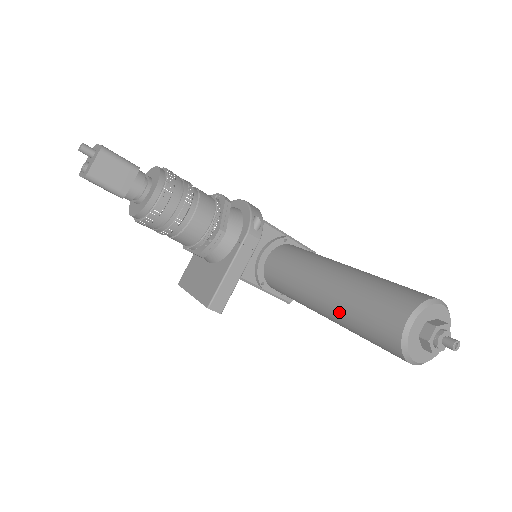
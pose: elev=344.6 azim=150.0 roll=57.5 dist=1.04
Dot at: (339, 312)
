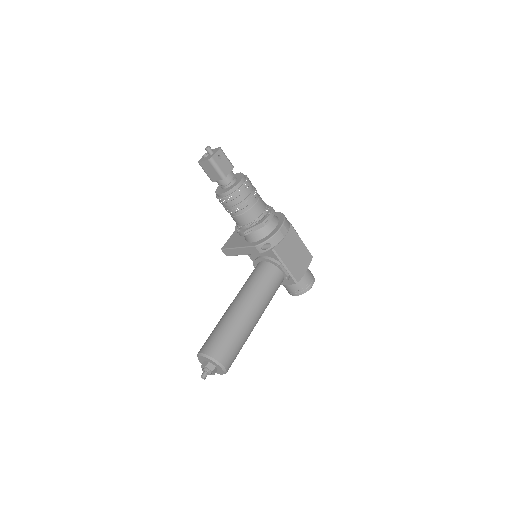
Dot at: (220, 319)
